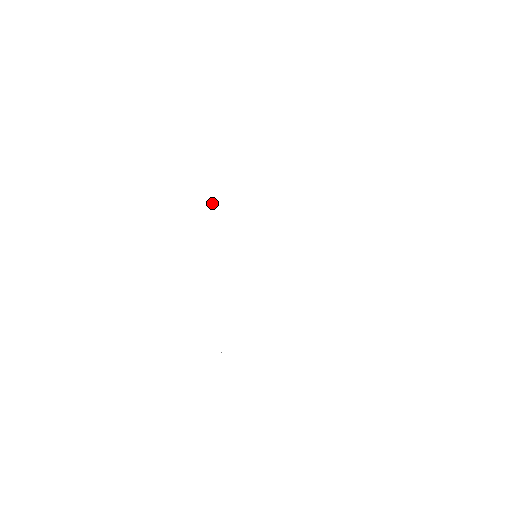
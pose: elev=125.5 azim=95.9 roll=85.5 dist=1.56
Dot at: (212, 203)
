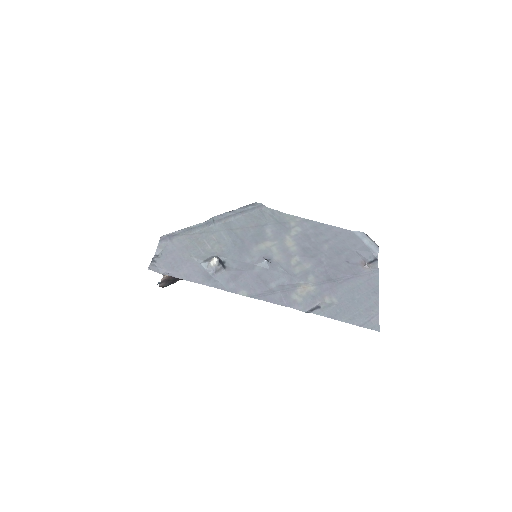
Dot at: (212, 277)
